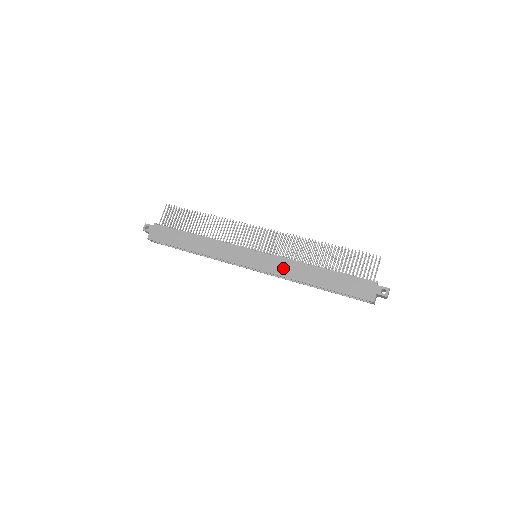
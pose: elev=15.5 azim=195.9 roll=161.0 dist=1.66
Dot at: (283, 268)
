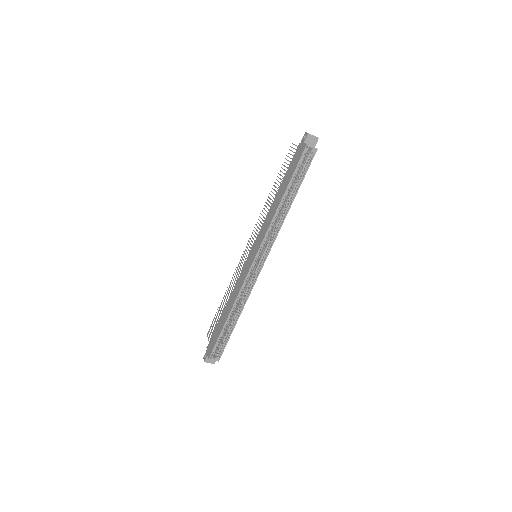
Dot at: (265, 228)
